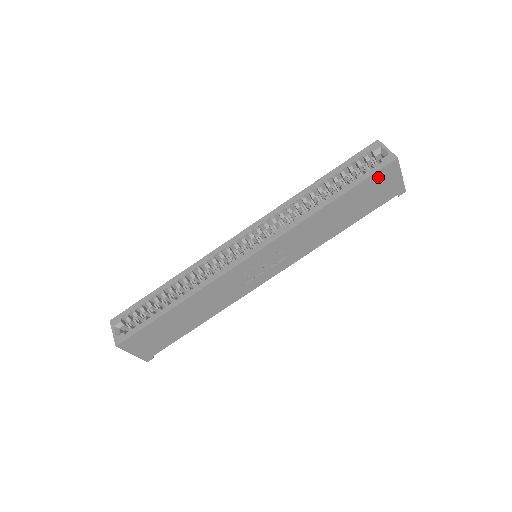
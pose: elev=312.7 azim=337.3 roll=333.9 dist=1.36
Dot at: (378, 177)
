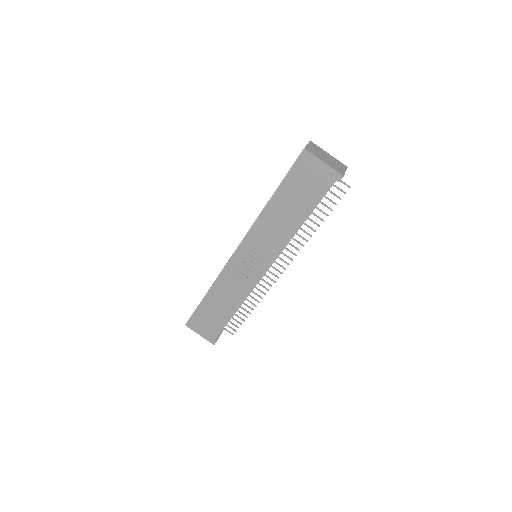
Dot at: (299, 169)
